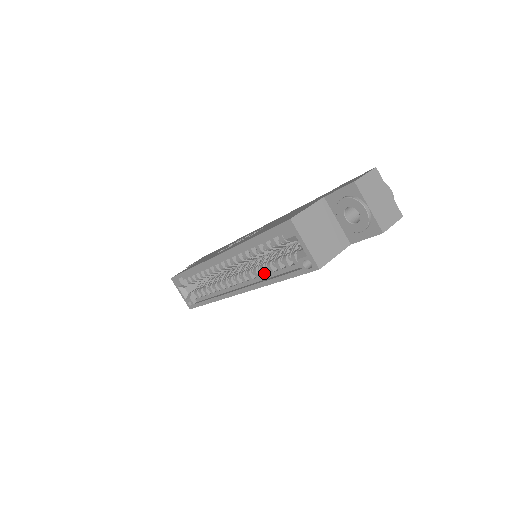
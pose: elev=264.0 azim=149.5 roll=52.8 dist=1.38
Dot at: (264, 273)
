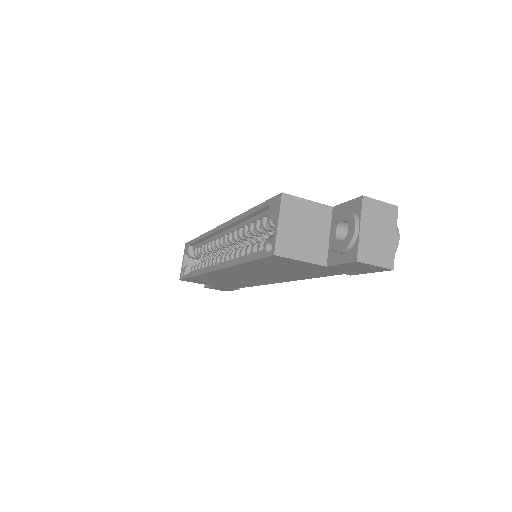
Dot at: (240, 254)
